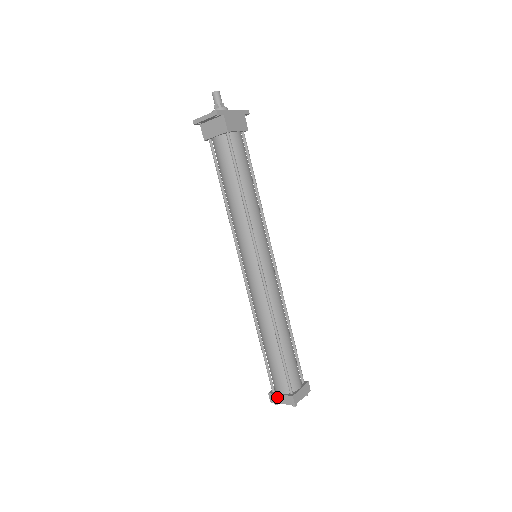
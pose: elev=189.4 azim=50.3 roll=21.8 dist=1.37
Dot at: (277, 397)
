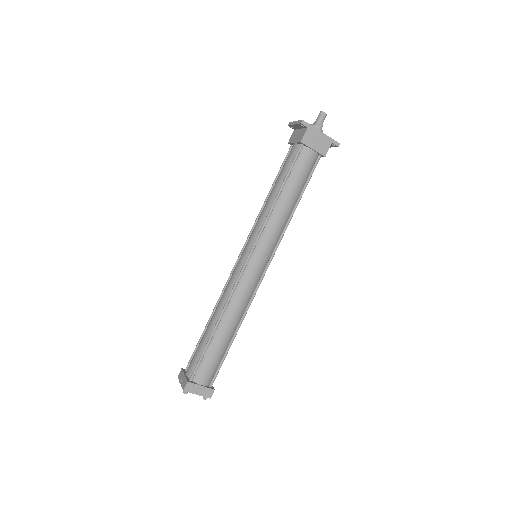
Dot at: (182, 375)
